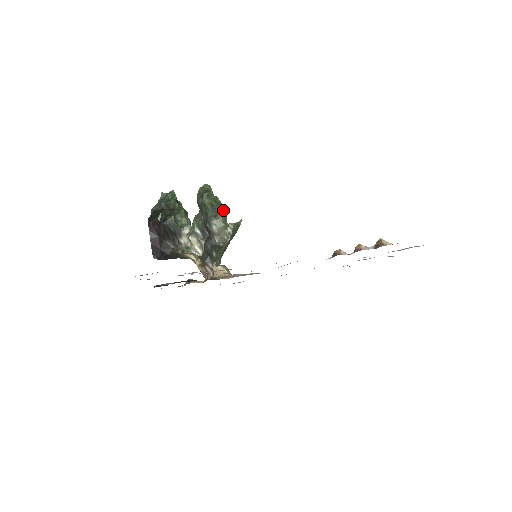
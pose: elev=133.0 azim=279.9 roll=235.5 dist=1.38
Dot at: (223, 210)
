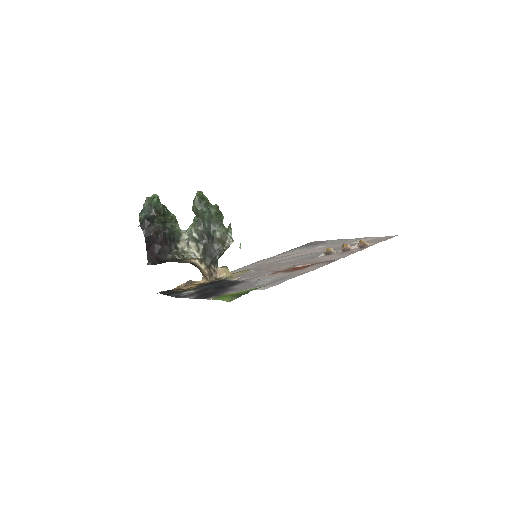
Dot at: (222, 216)
